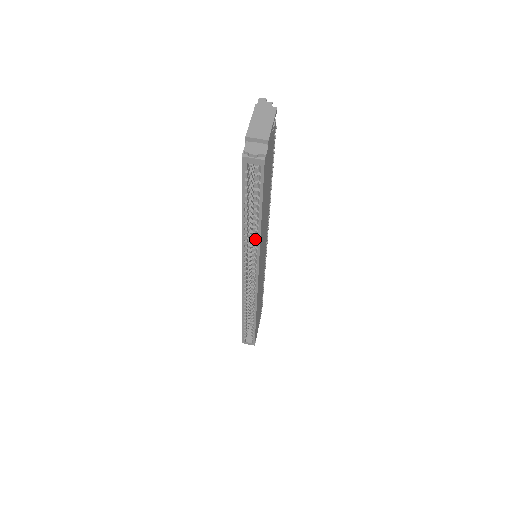
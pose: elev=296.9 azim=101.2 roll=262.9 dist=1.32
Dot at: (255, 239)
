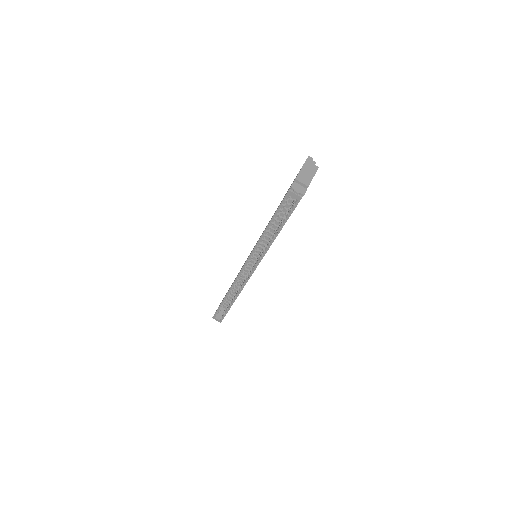
Dot at: (263, 244)
